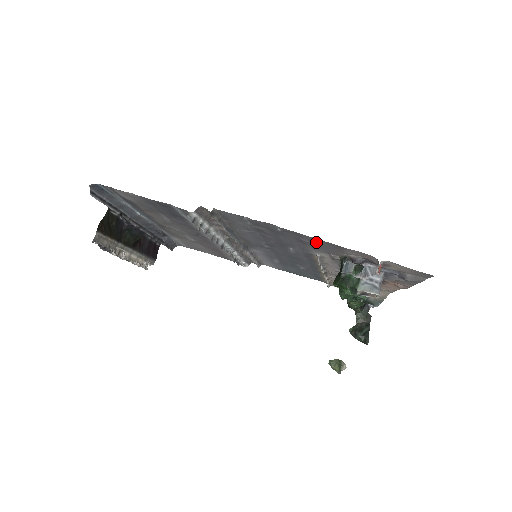
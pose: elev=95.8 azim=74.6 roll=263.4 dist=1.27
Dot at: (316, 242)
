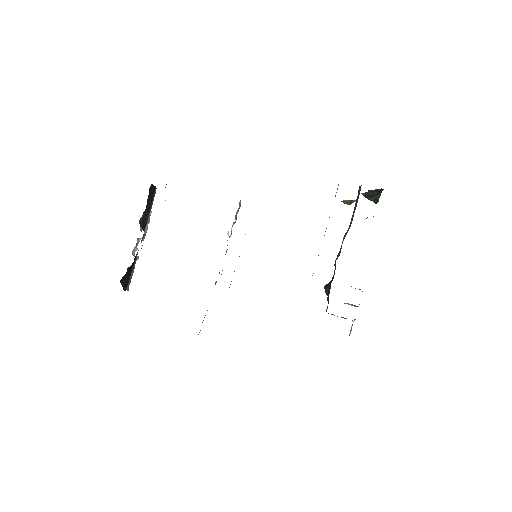
Dot at: occluded
